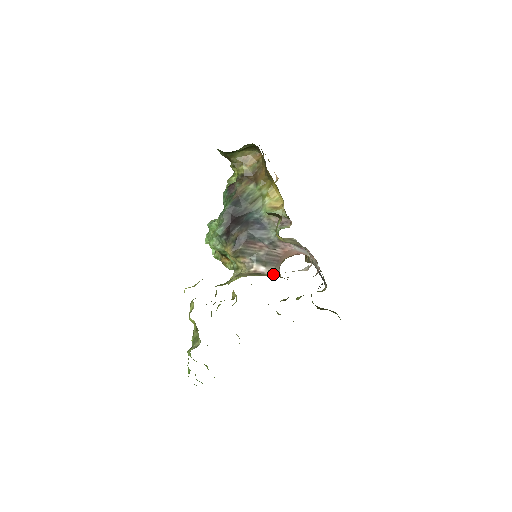
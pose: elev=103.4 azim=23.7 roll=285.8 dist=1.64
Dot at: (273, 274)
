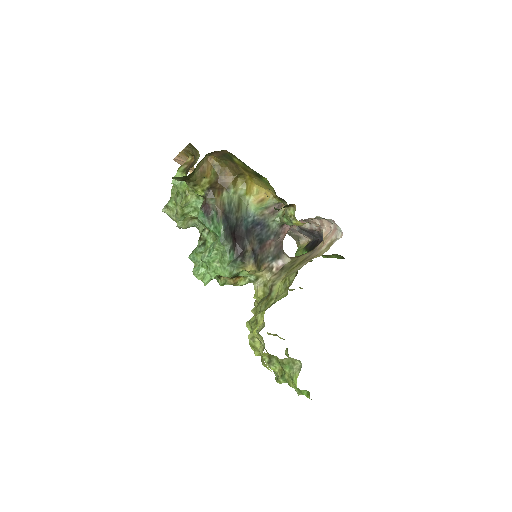
Dot at: (289, 260)
